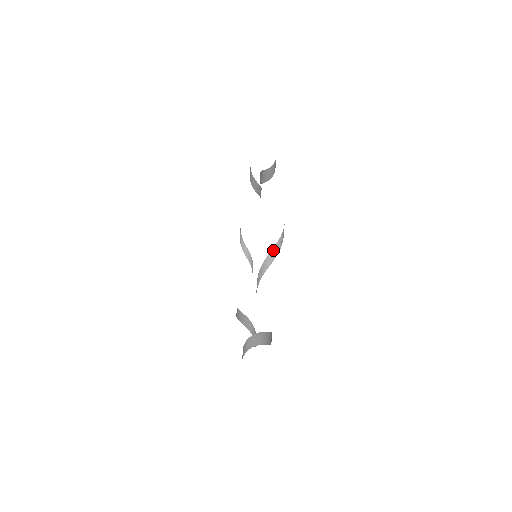
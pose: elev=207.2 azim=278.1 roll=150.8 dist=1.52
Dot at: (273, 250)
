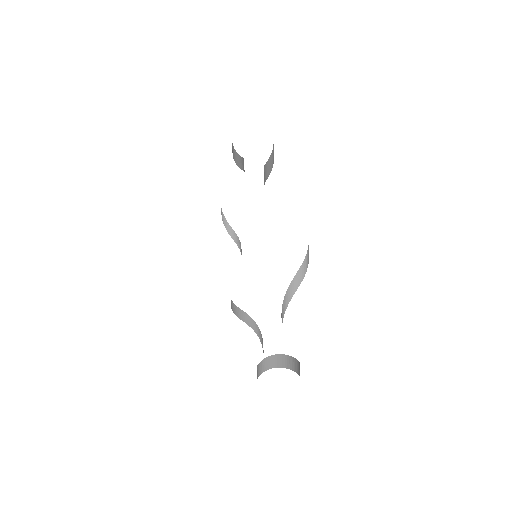
Dot at: (295, 277)
